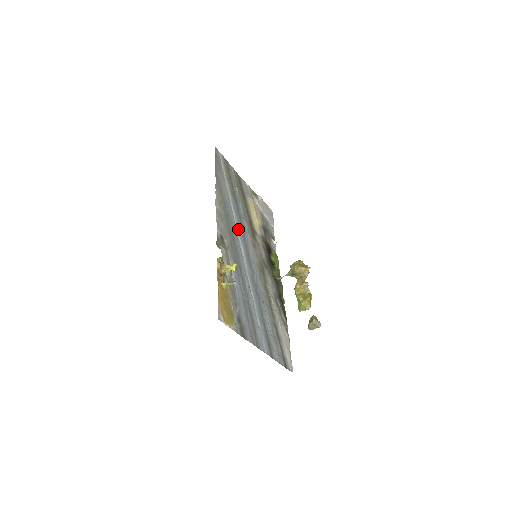
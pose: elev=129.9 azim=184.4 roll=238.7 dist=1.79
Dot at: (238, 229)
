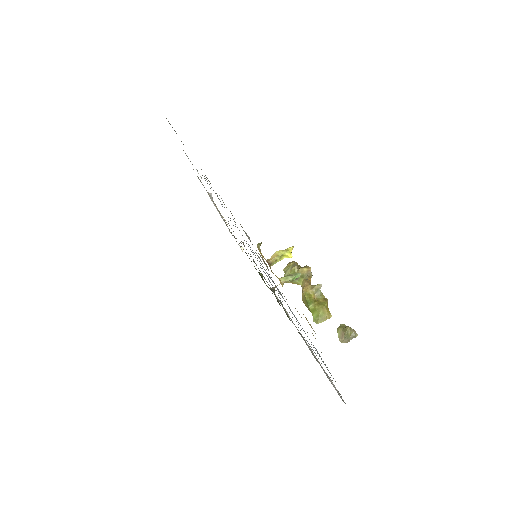
Dot at: occluded
